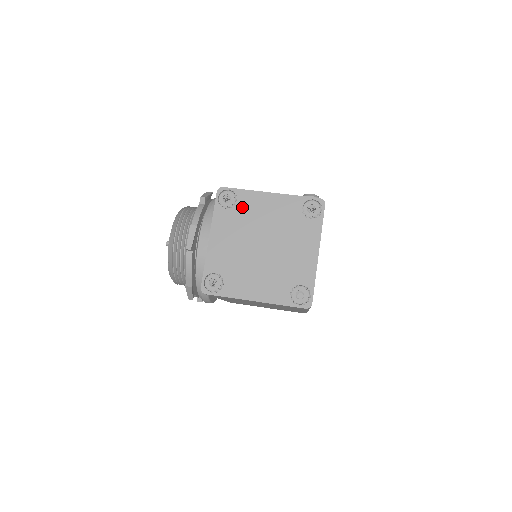
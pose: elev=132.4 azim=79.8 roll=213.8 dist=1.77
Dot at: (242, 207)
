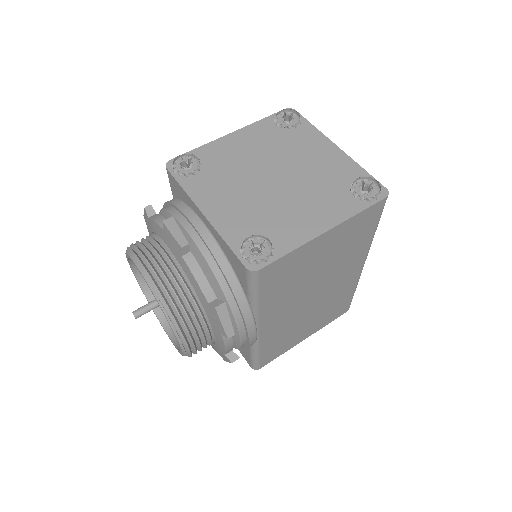
Dot at: (212, 162)
